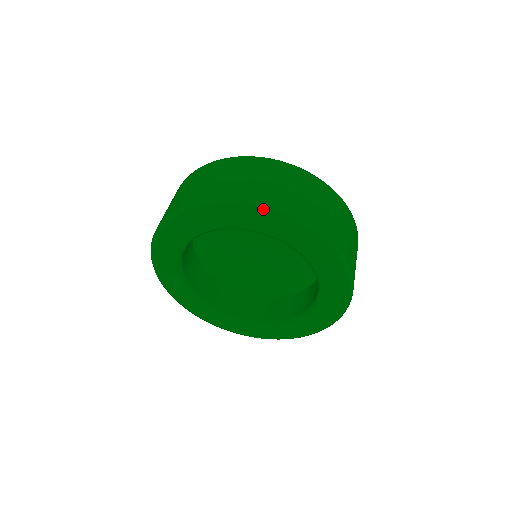
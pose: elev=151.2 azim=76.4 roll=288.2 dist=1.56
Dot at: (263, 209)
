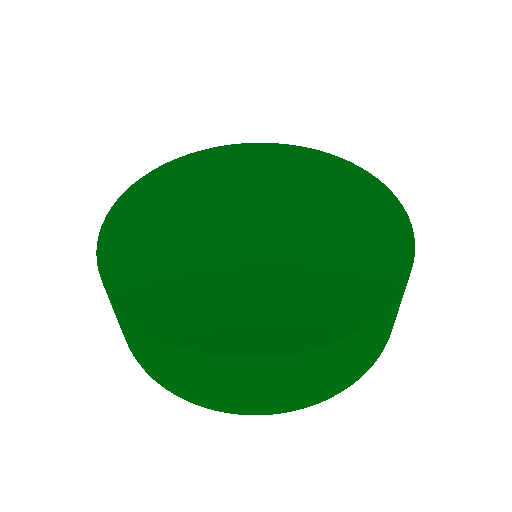
Dot at: (301, 407)
